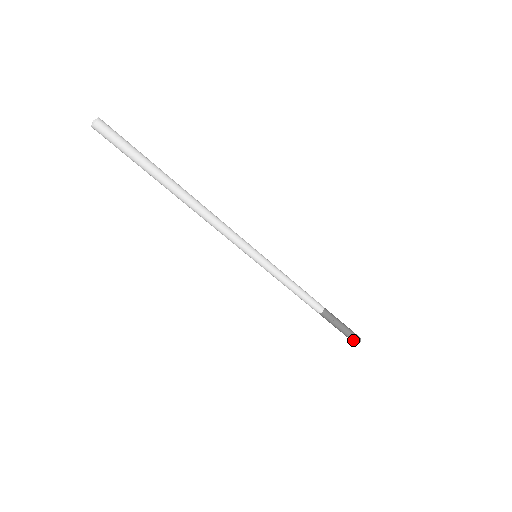
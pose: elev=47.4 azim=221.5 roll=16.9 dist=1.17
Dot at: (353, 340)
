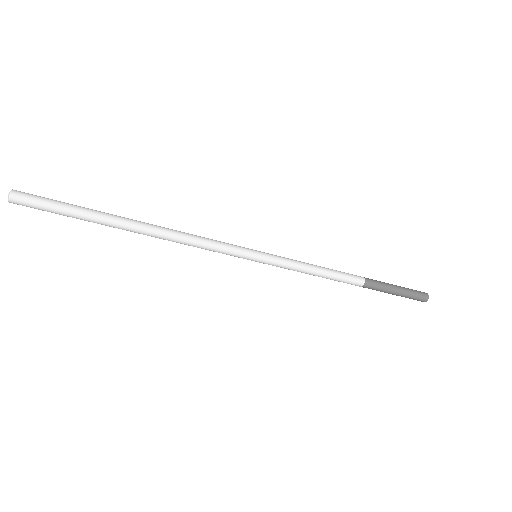
Dot at: (415, 299)
